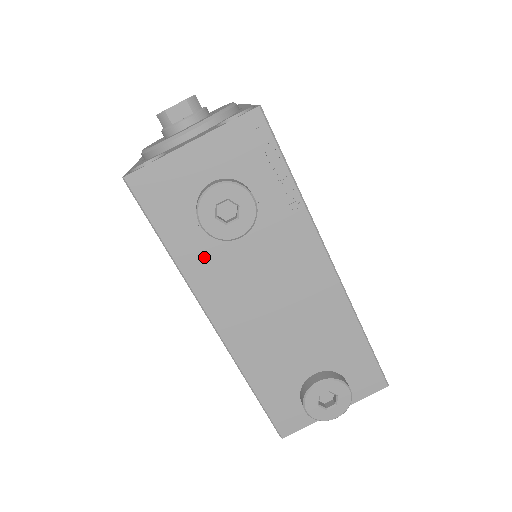
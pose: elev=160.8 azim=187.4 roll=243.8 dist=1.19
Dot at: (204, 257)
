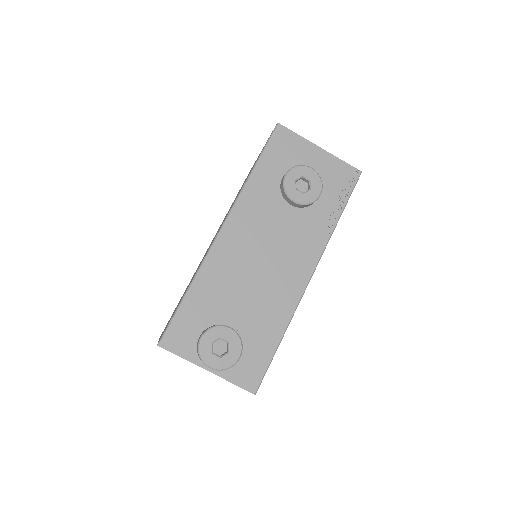
Dot at: (263, 193)
